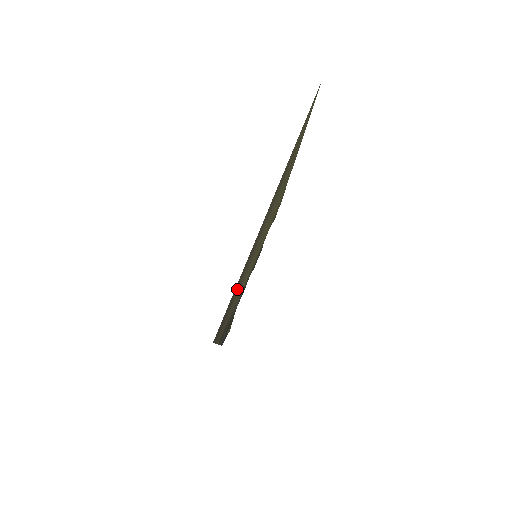
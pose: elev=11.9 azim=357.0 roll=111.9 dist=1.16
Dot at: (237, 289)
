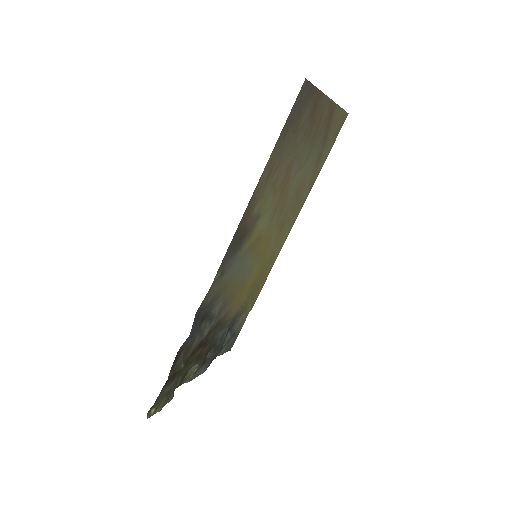
Dot at: (299, 129)
